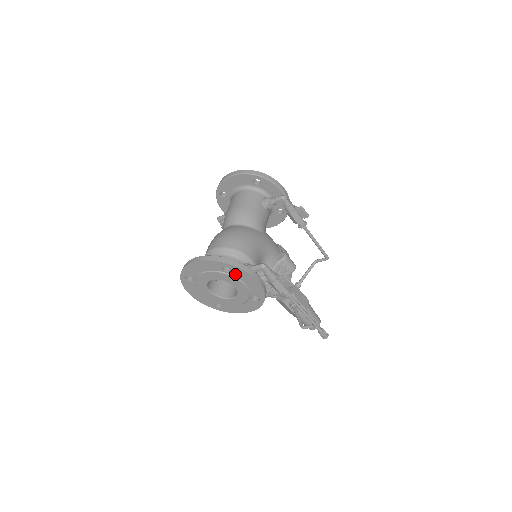
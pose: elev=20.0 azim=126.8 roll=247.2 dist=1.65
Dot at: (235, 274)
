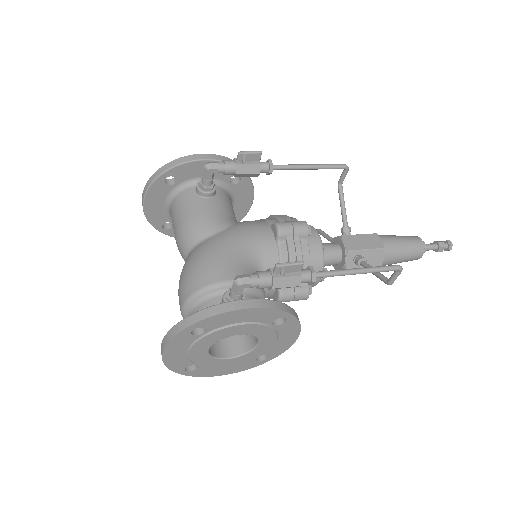
Dot at: (214, 326)
